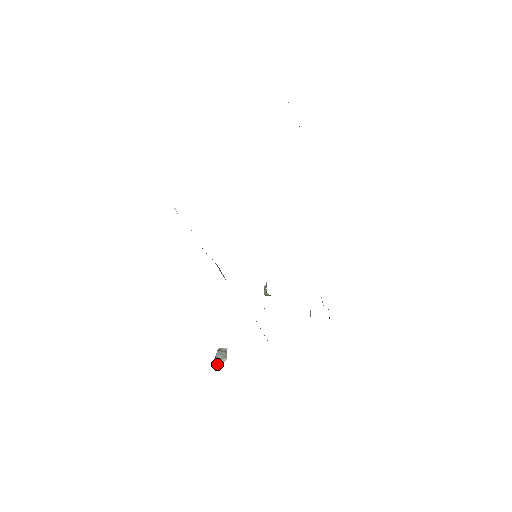
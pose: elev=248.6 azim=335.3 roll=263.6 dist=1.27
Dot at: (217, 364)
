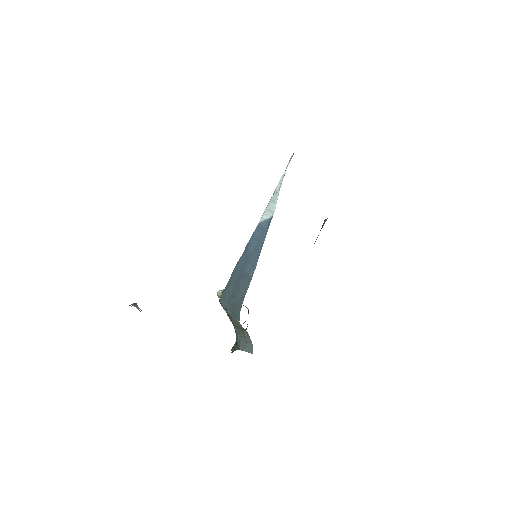
Dot at: (135, 305)
